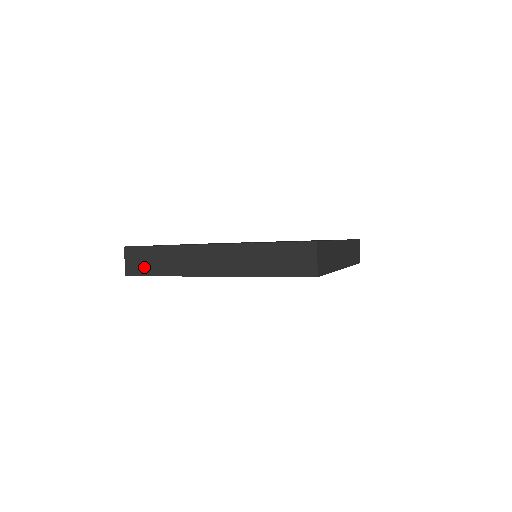
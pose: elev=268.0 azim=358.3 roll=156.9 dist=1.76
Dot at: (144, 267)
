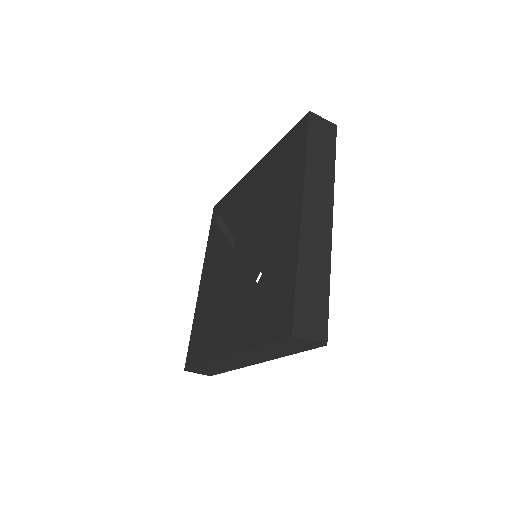
Dot at: (212, 372)
